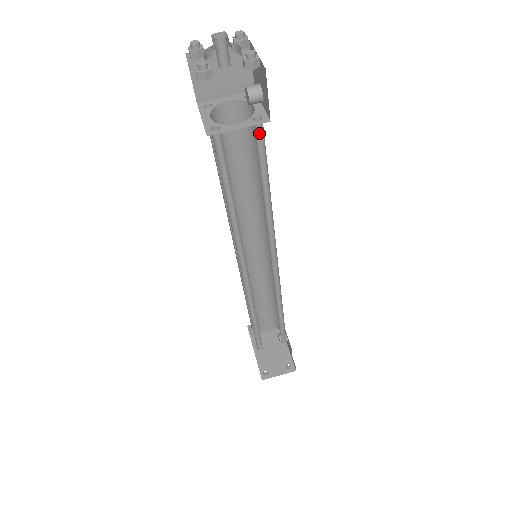
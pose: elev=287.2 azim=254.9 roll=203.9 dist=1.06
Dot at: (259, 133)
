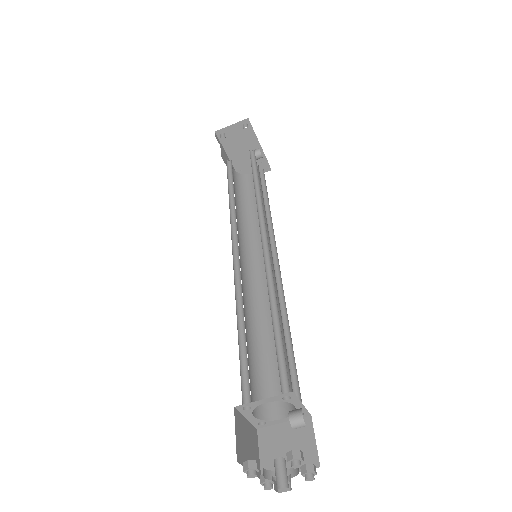
Dot at: (296, 395)
